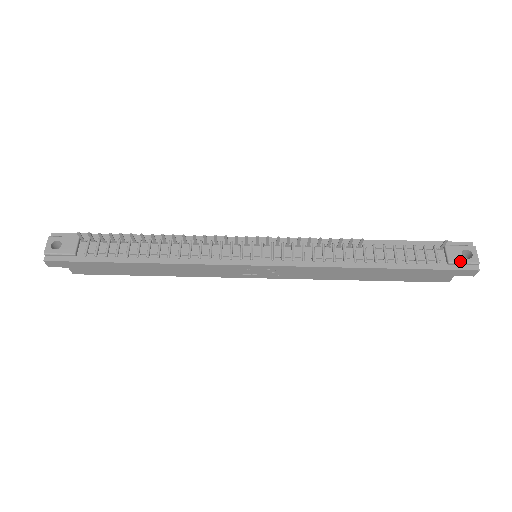
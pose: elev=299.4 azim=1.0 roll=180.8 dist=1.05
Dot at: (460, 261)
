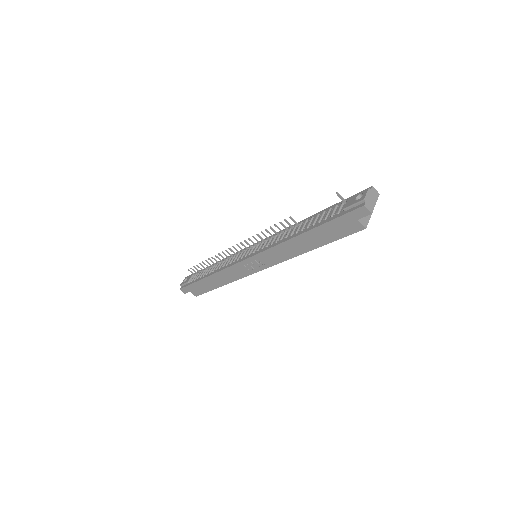
Dot at: (351, 204)
